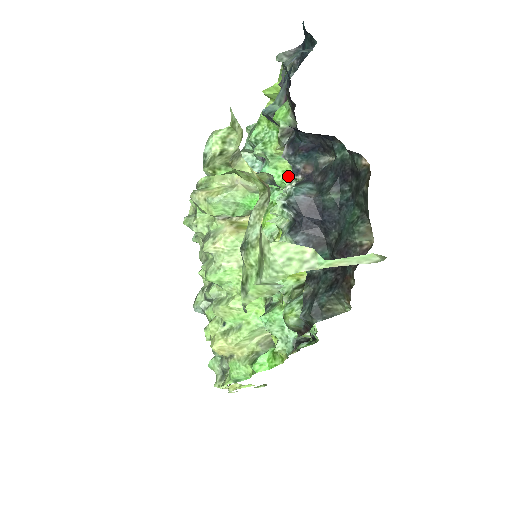
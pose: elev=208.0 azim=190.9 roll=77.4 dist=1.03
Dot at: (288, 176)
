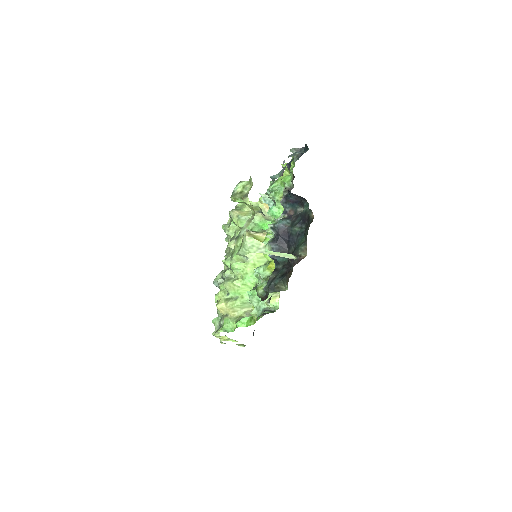
Dot at: occluded
